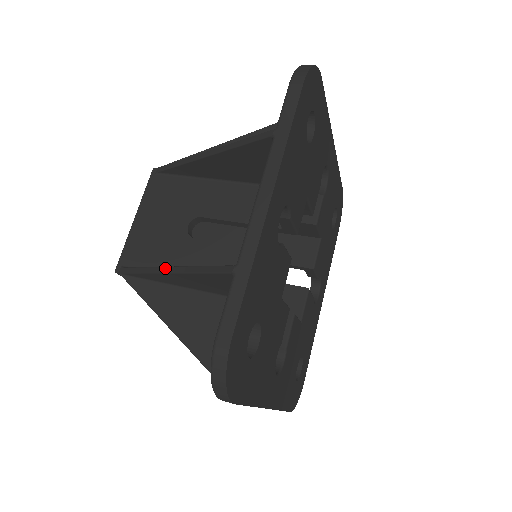
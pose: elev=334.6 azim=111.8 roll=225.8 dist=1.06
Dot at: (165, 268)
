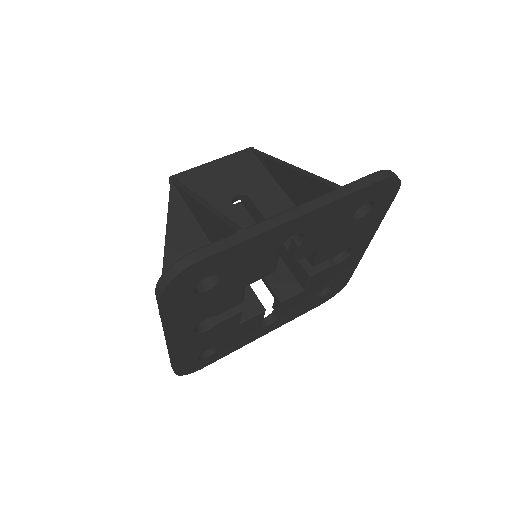
Dot at: (201, 199)
